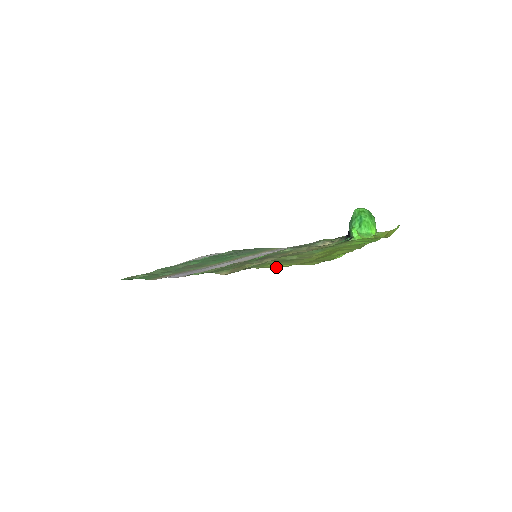
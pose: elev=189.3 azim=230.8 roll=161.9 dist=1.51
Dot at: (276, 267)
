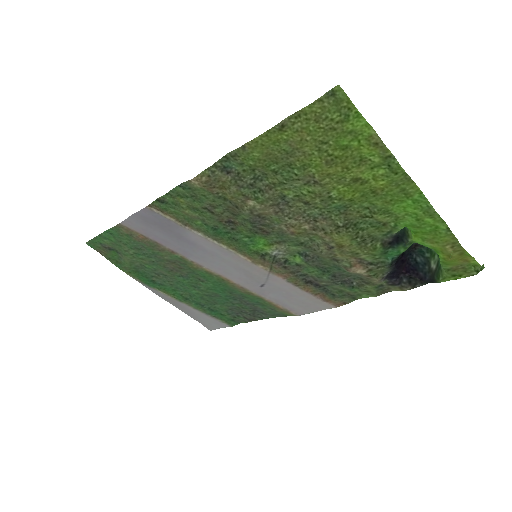
Dot at: (262, 139)
